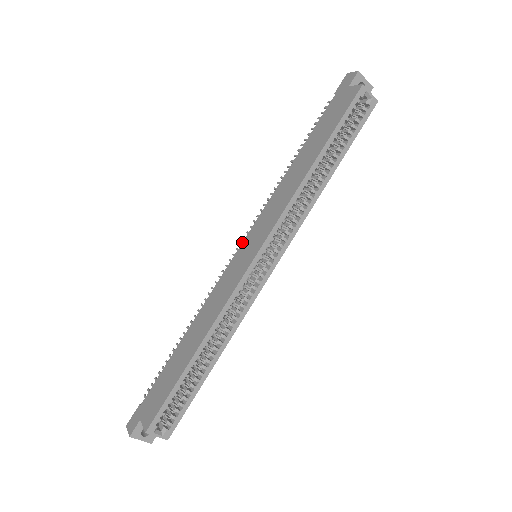
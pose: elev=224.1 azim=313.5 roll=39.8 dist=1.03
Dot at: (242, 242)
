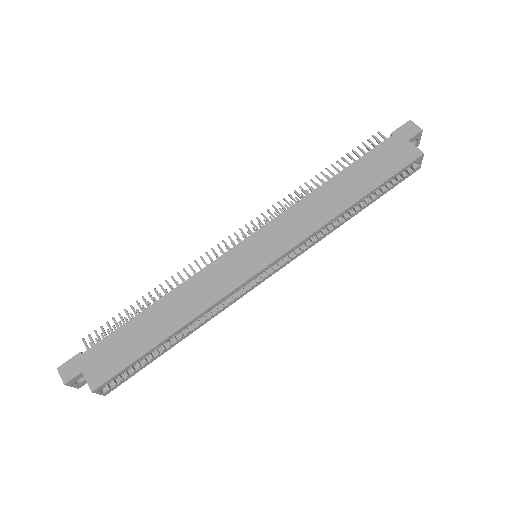
Dot at: (248, 236)
